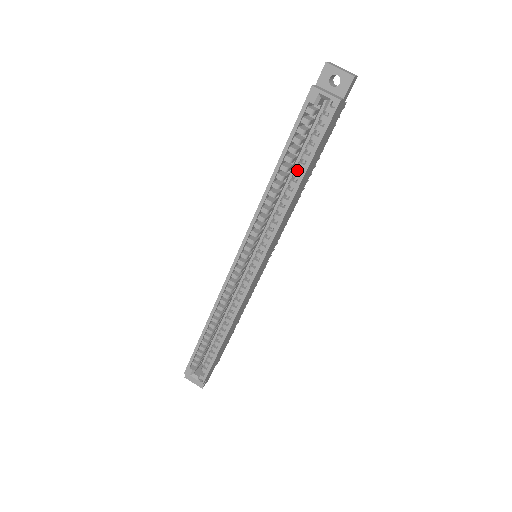
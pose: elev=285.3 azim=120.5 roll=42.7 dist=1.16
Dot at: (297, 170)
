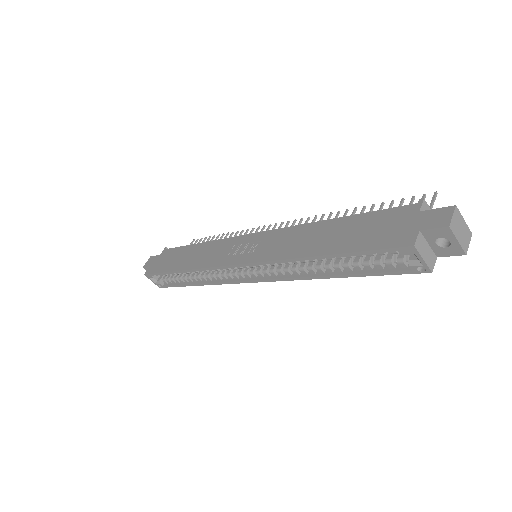
Dot at: (342, 264)
